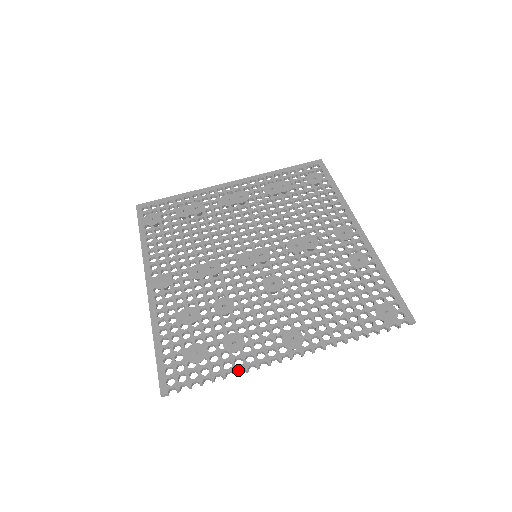
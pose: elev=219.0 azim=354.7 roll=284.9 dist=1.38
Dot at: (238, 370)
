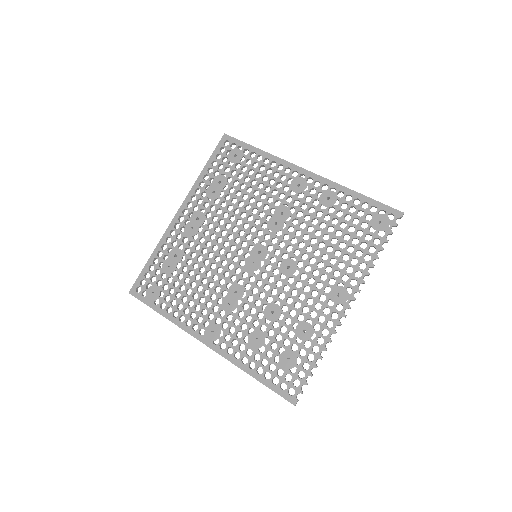
Dot at: (325, 346)
